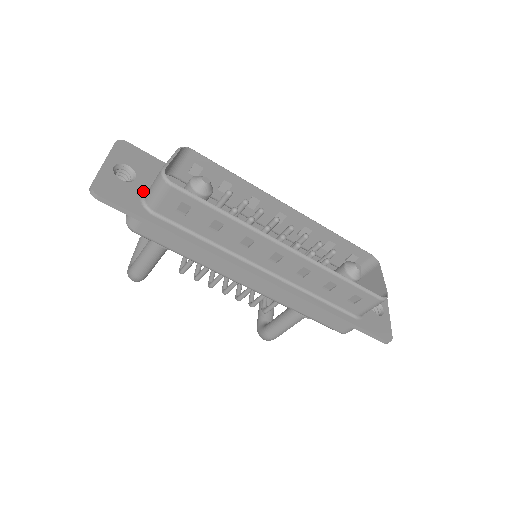
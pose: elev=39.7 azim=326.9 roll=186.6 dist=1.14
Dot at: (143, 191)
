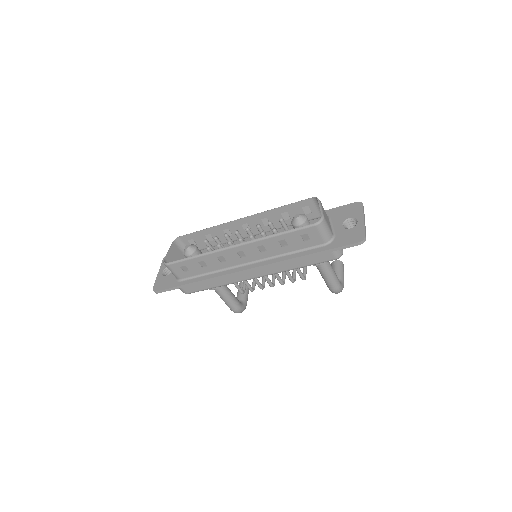
Dot at: occluded
